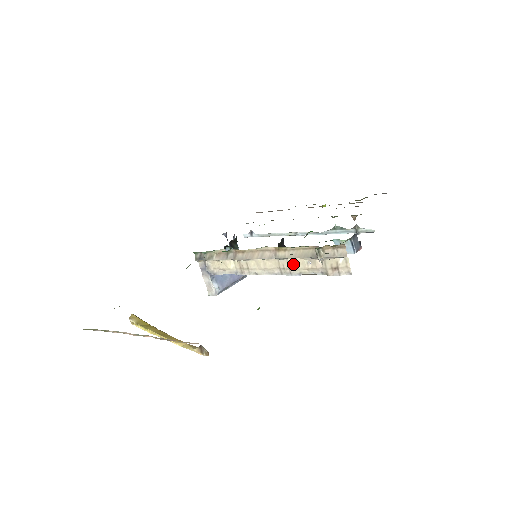
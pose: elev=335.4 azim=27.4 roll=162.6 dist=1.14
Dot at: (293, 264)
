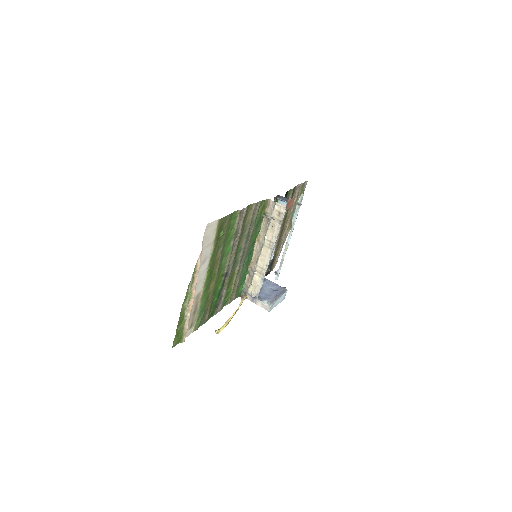
Dot at: (269, 237)
